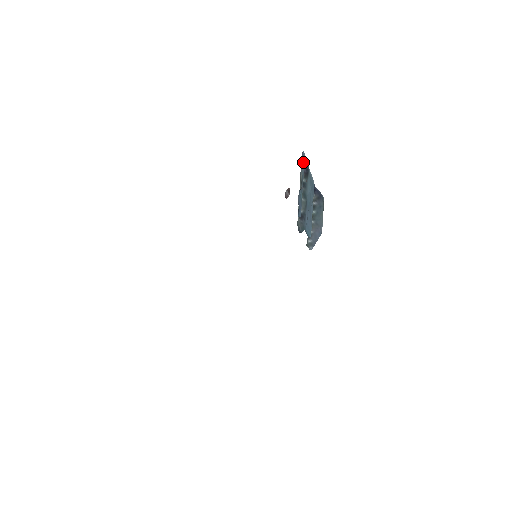
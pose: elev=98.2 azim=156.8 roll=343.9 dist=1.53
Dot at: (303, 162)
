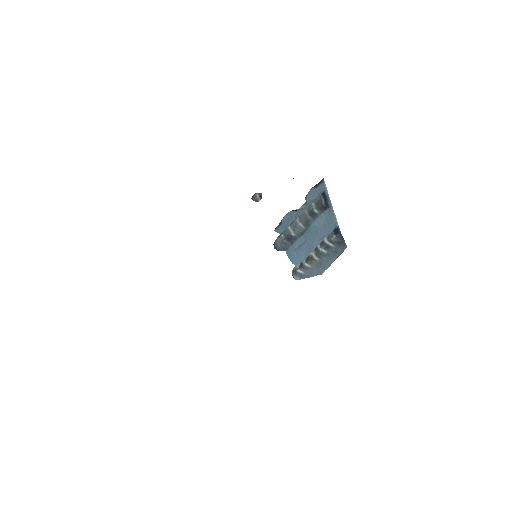
Dot at: (317, 192)
